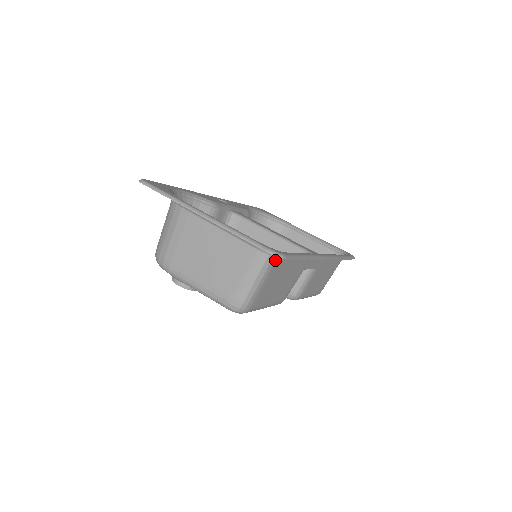
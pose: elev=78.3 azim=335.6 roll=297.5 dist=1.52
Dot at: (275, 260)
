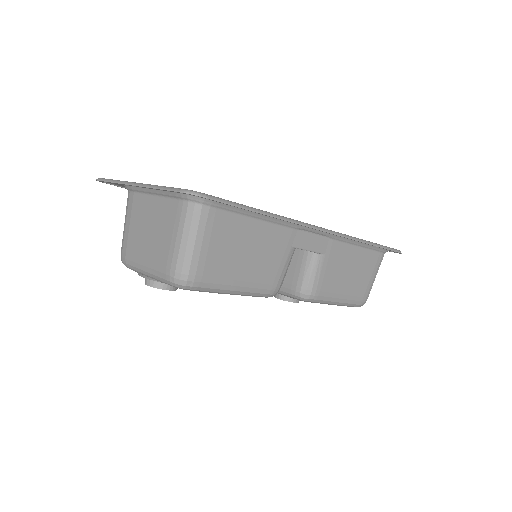
Dot at: (208, 211)
